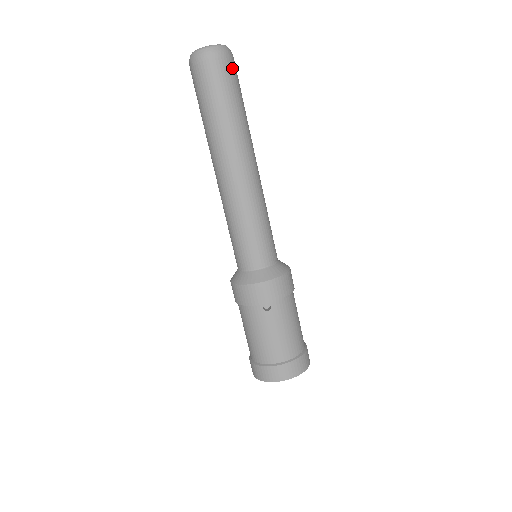
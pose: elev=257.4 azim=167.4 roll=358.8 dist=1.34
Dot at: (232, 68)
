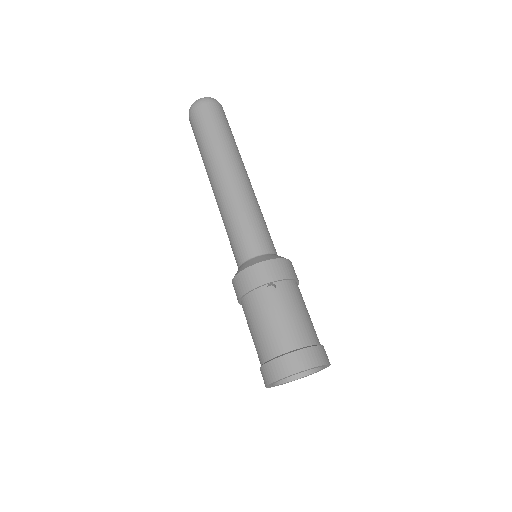
Dot at: (222, 112)
